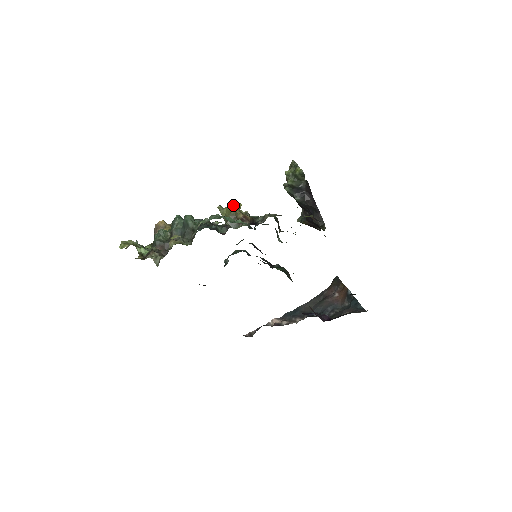
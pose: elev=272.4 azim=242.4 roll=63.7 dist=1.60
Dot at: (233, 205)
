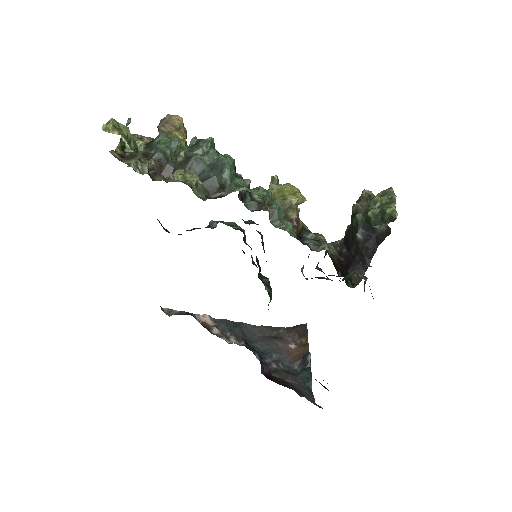
Dot at: (295, 192)
